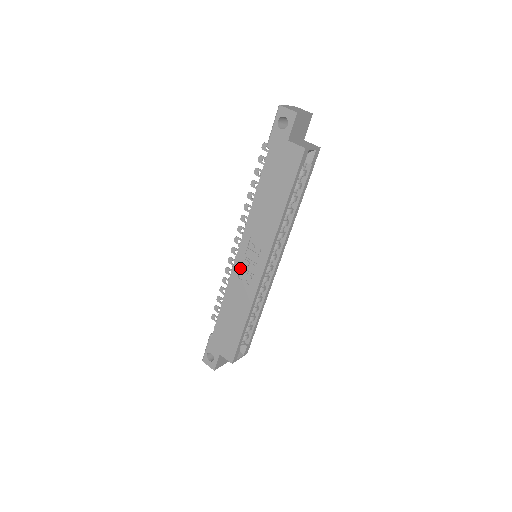
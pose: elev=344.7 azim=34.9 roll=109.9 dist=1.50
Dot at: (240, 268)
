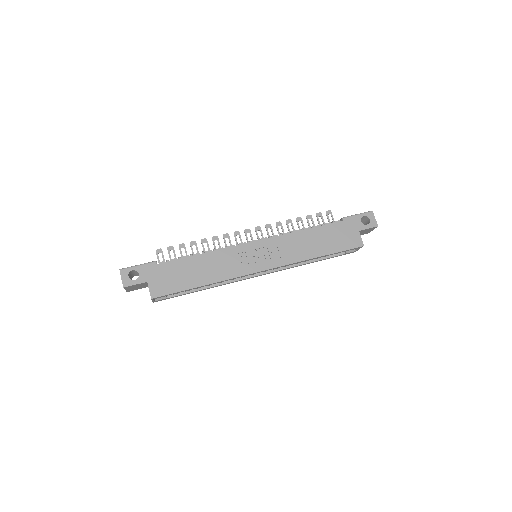
Dot at: (245, 251)
